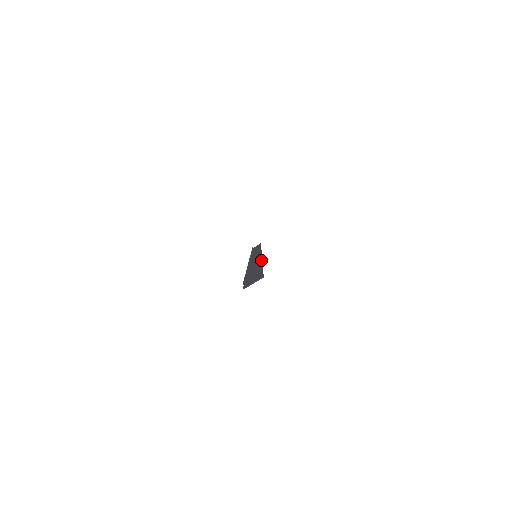
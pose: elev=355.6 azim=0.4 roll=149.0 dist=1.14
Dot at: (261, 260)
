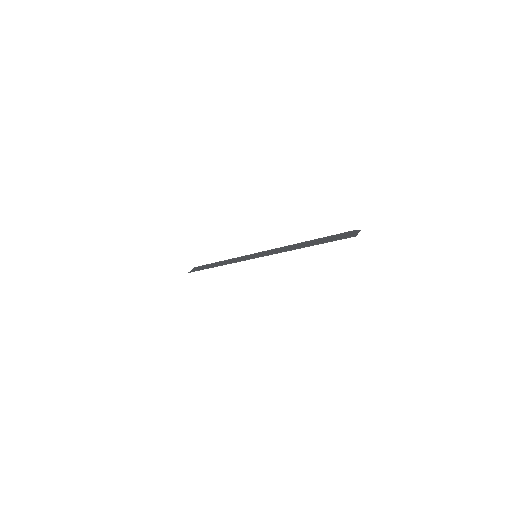
Dot at: (302, 243)
